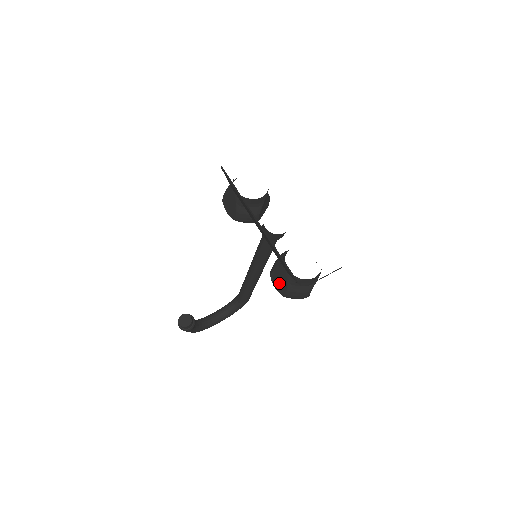
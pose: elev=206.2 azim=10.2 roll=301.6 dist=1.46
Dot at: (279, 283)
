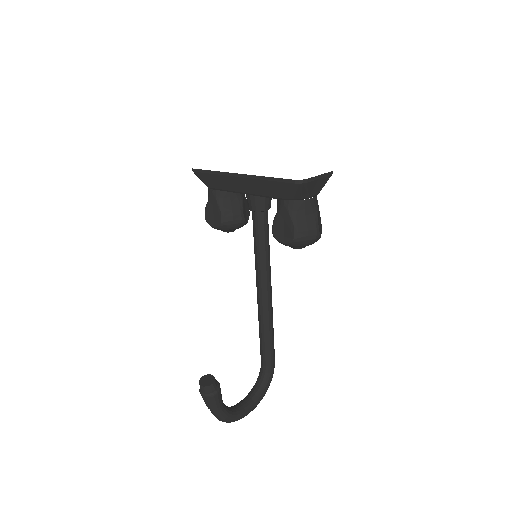
Dot at: (284, 231)
